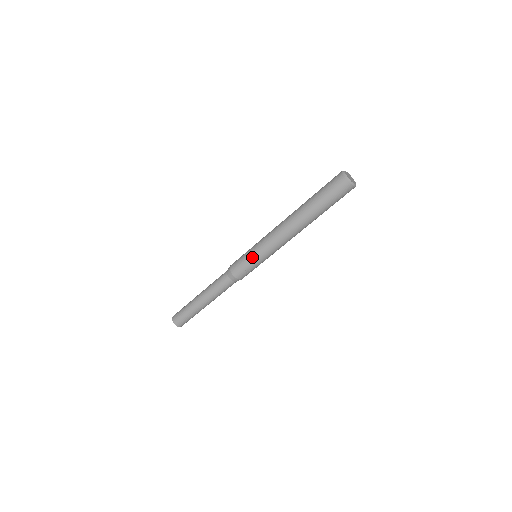
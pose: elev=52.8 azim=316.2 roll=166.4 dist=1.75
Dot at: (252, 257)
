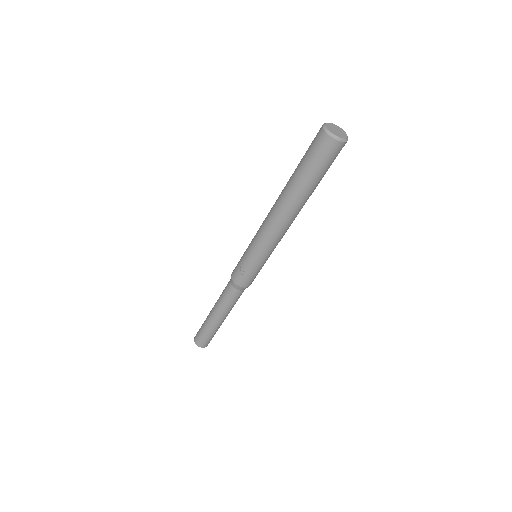
Dot at: (245, 252)
